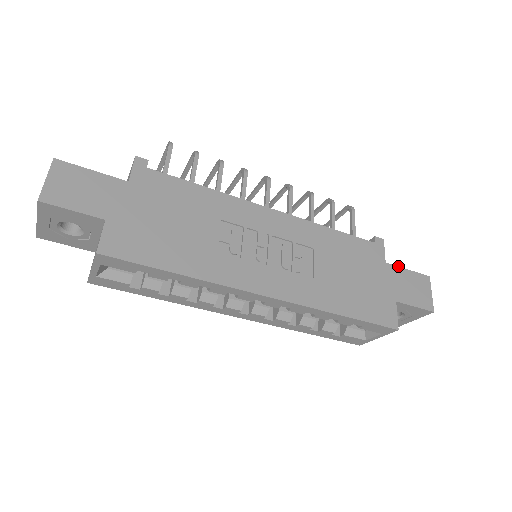
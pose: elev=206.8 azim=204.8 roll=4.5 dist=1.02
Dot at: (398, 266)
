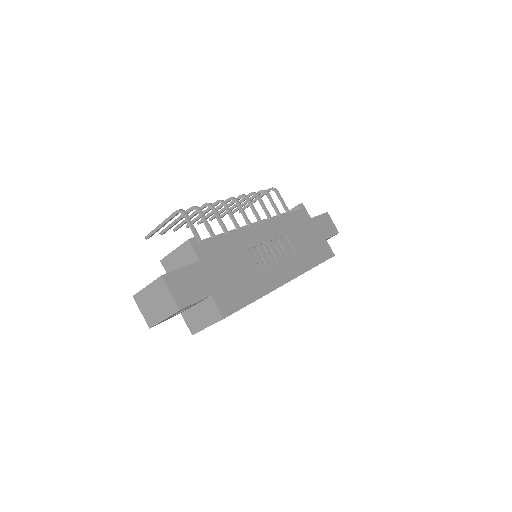
Dot at: (316, 216)
